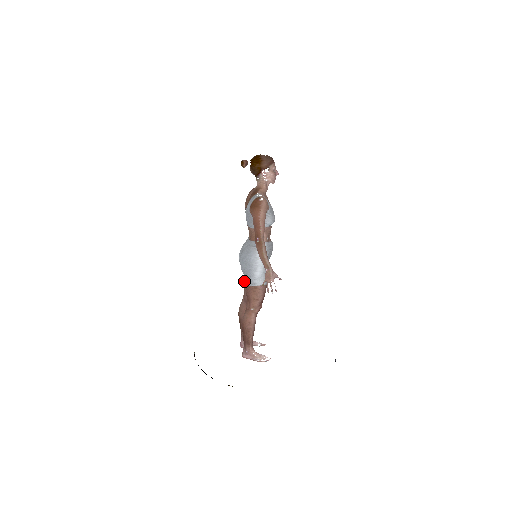
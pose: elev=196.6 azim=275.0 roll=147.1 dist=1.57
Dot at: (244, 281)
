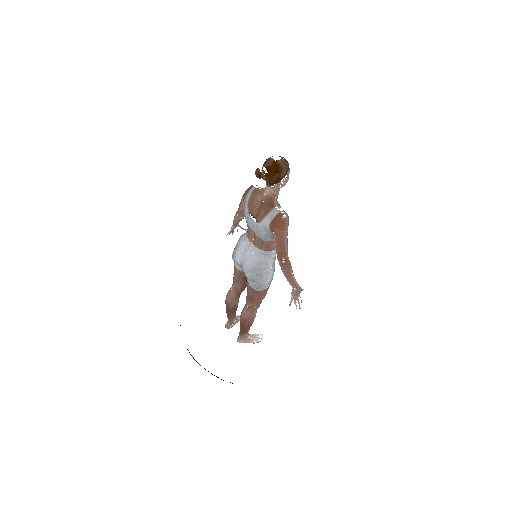
Dot at: (237, 277)
